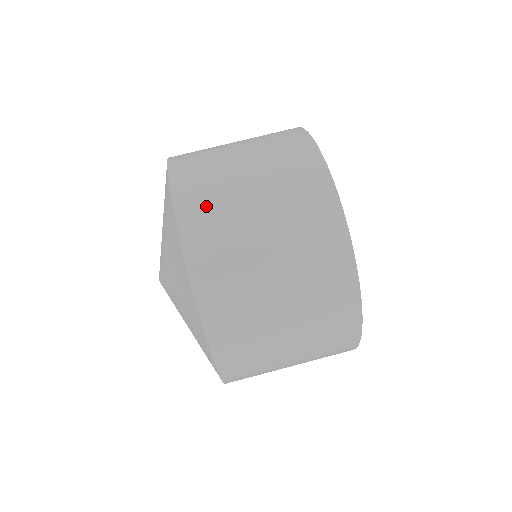
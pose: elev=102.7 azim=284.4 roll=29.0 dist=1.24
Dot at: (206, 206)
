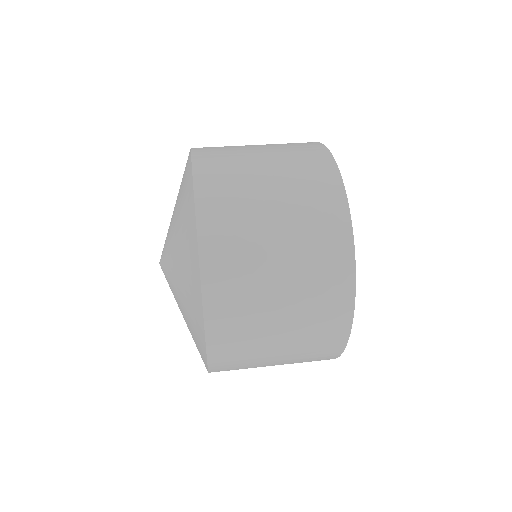
Dot at: occluded
